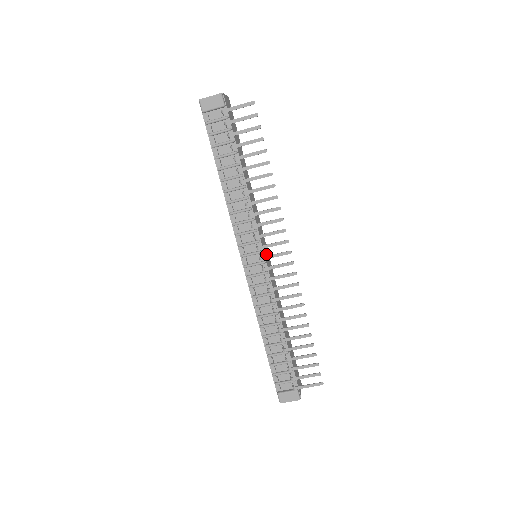
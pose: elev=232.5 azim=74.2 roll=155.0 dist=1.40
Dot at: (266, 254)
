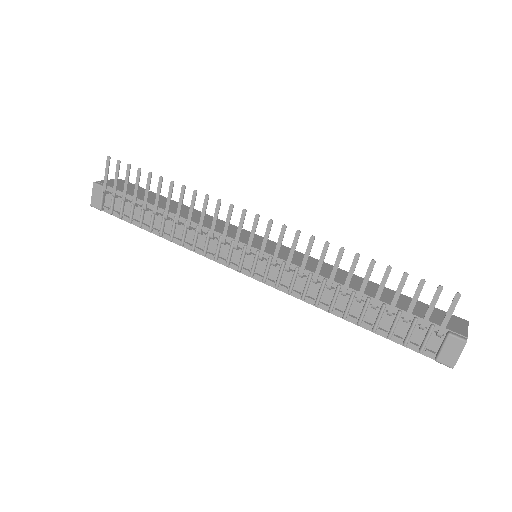
Dot at: (261, 244)
